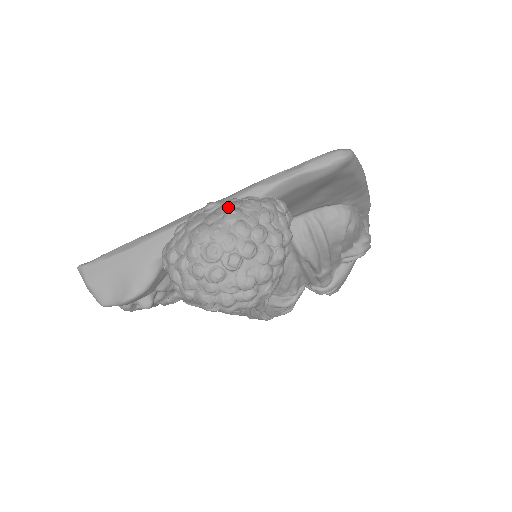
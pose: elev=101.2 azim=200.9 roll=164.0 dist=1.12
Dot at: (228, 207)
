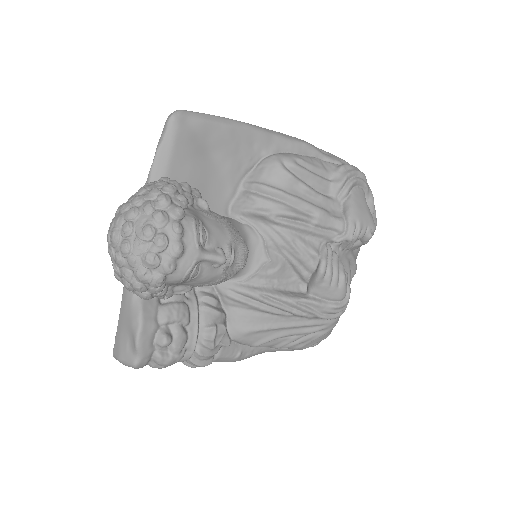
Dot at: occluded
